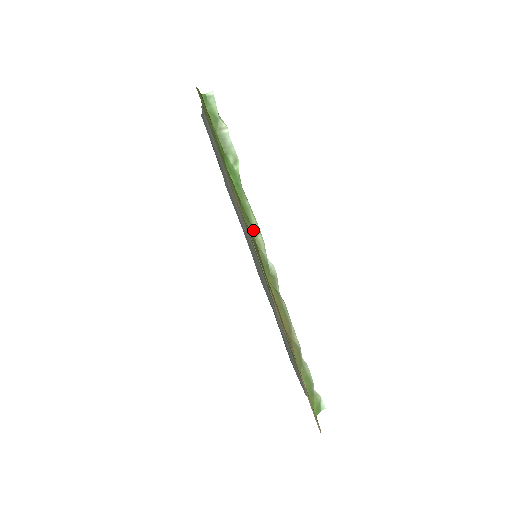
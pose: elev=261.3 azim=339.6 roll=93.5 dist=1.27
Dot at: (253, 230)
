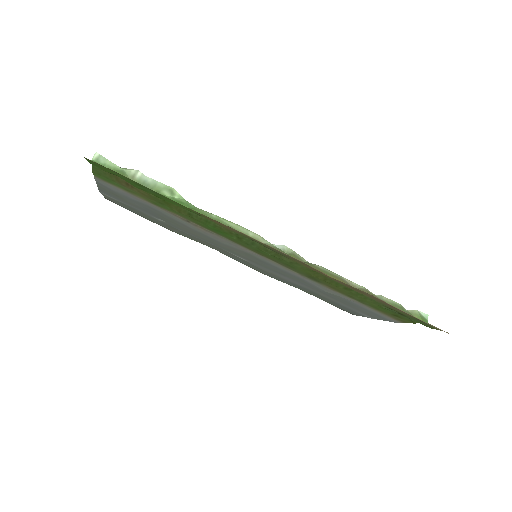
Dot at: occluded
